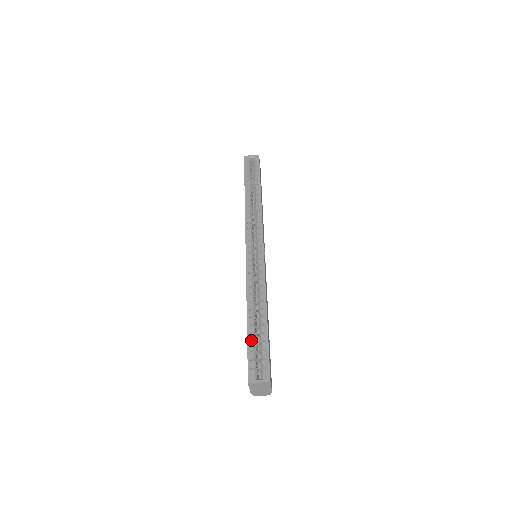
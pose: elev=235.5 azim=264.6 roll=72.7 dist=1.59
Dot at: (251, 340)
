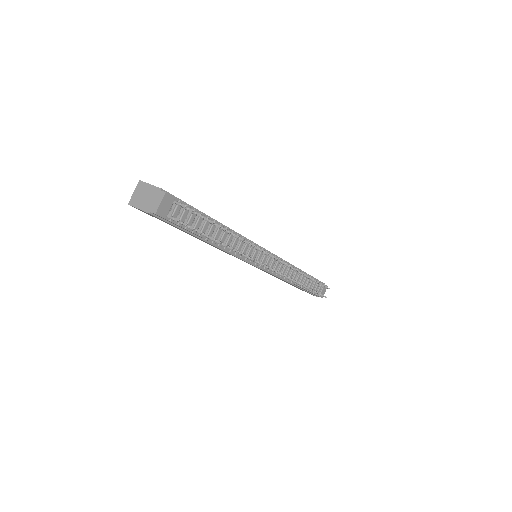
Dot at: occluded
